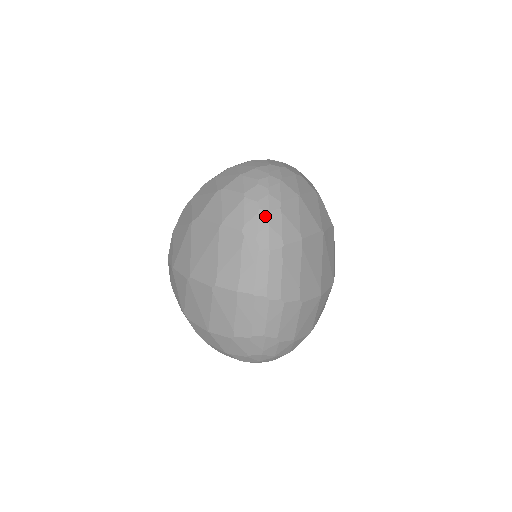
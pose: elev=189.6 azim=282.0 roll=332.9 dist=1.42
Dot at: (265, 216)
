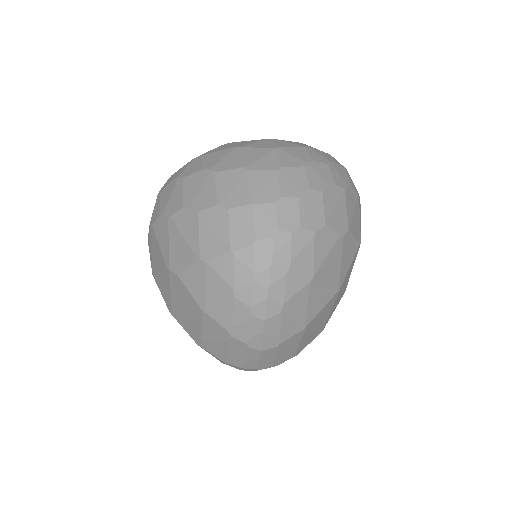
Dot at: (259, 324)
